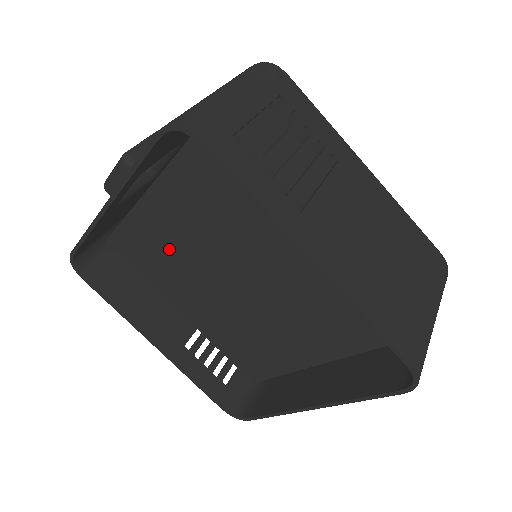
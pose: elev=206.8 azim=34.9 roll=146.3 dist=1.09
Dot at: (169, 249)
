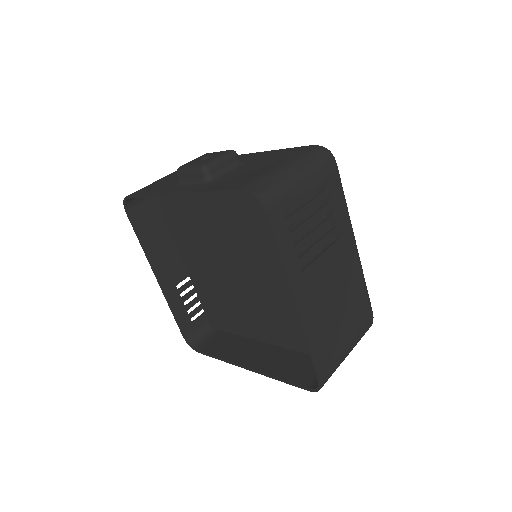
Dot at: (199, 225)
